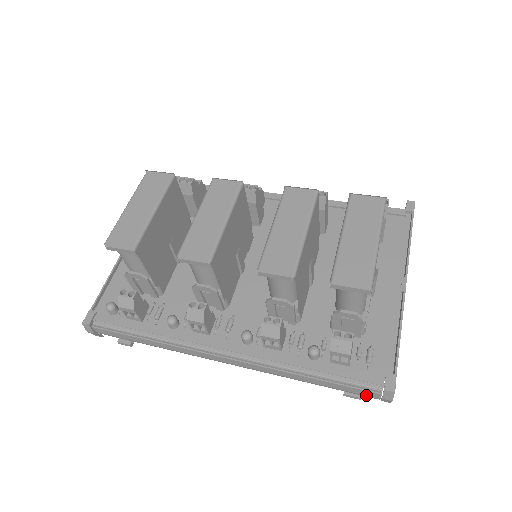
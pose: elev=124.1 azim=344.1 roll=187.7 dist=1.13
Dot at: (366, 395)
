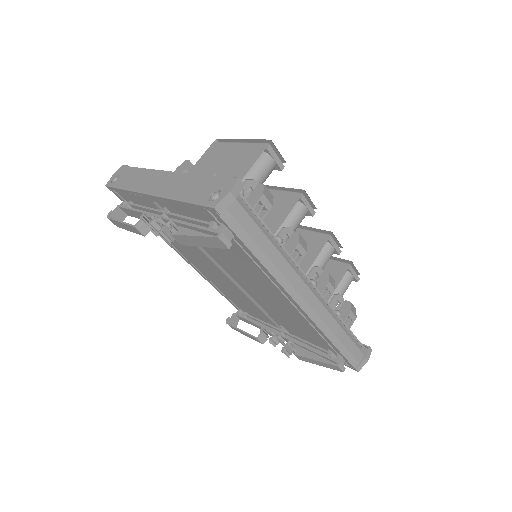
Dot at: (356, 358)
